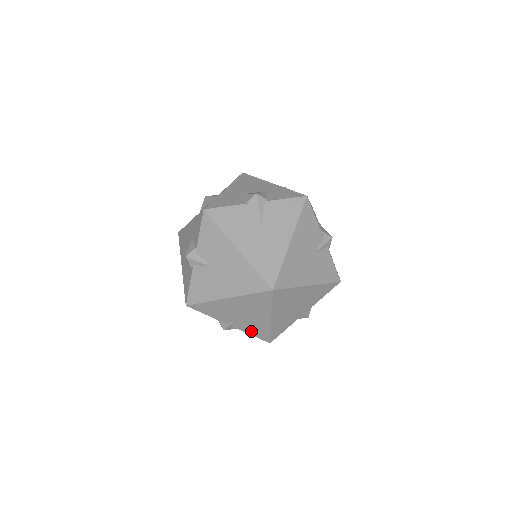
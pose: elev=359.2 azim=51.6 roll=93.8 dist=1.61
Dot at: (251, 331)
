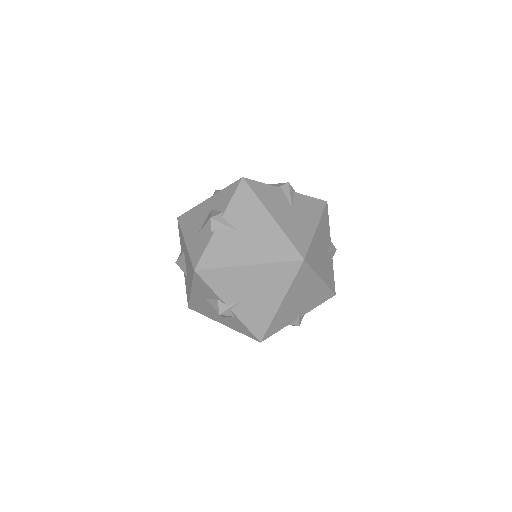
Dot at: (249, 320)
